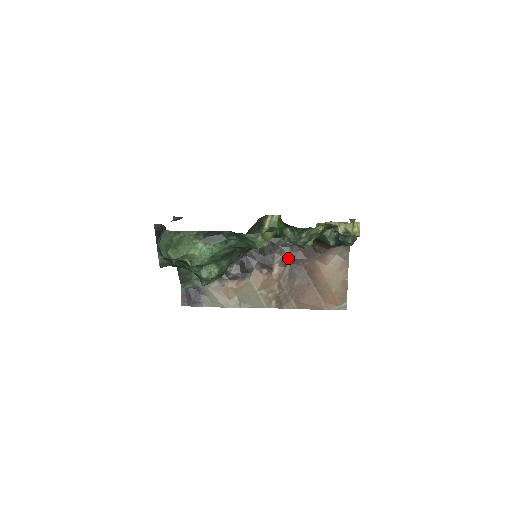
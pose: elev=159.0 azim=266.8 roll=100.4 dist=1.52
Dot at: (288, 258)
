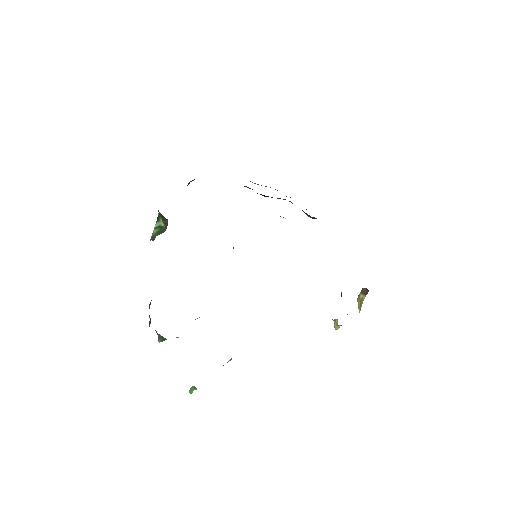
Dot at: (310, 217)
